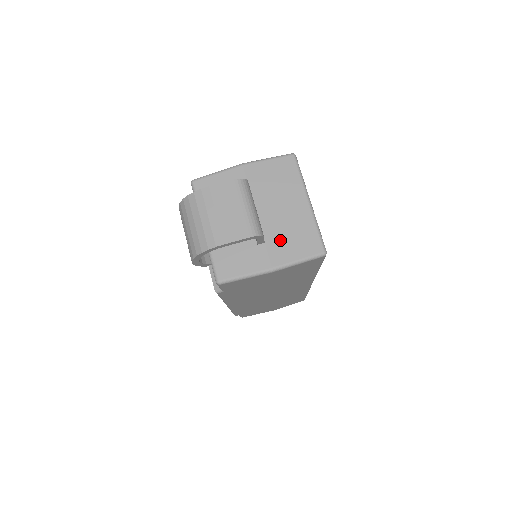
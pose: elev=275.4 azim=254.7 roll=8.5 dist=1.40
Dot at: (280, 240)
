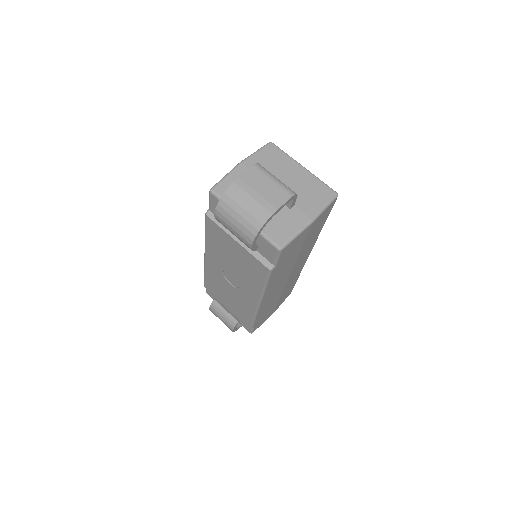
Dot at: (303, 199)
